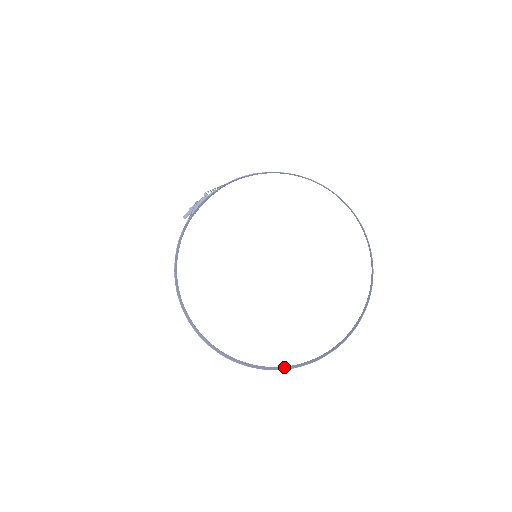
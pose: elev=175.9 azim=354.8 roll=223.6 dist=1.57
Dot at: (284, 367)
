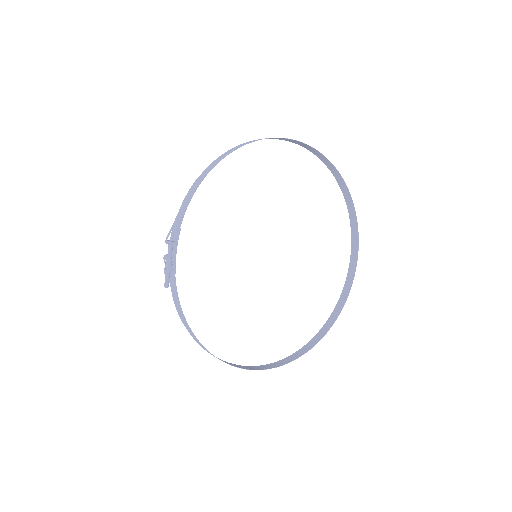
Dot at: (331, 319)
